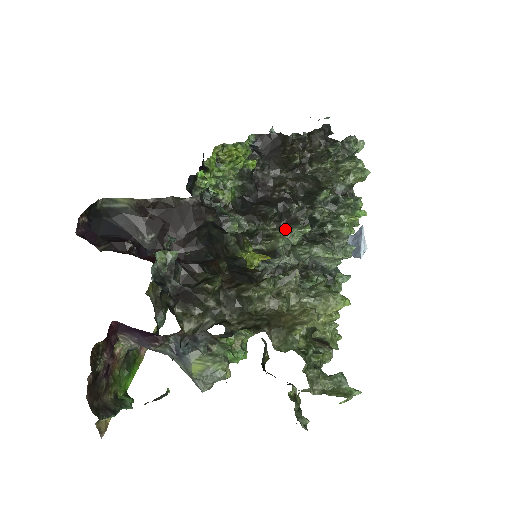
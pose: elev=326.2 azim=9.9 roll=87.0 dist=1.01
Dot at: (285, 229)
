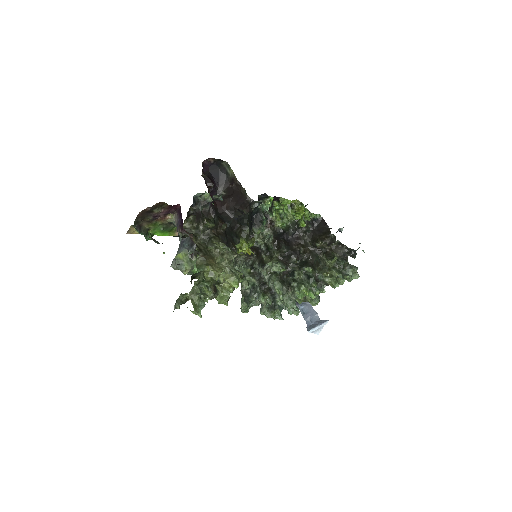
Dot at: (278, 261)
